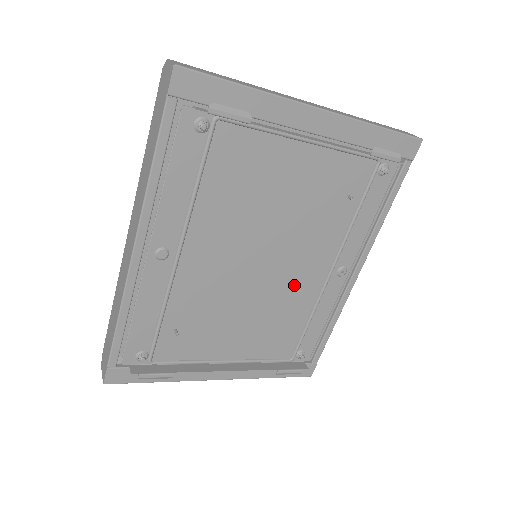
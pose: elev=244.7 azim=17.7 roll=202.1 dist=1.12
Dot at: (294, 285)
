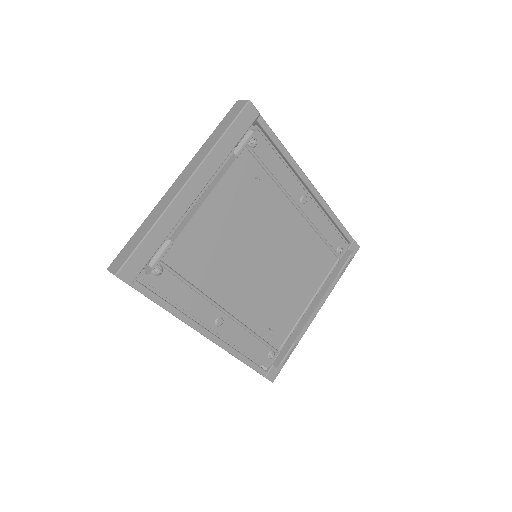
Dot at: (291, 240)
